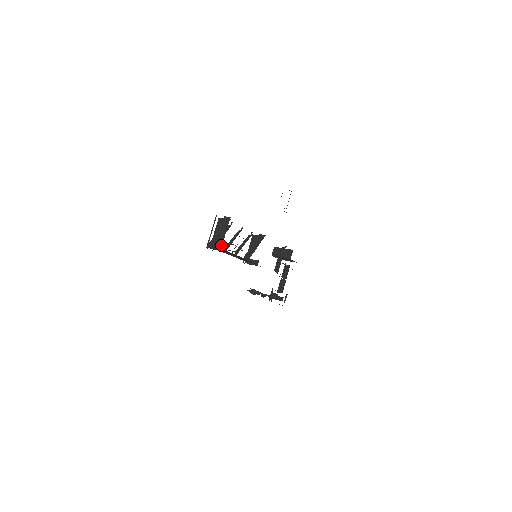
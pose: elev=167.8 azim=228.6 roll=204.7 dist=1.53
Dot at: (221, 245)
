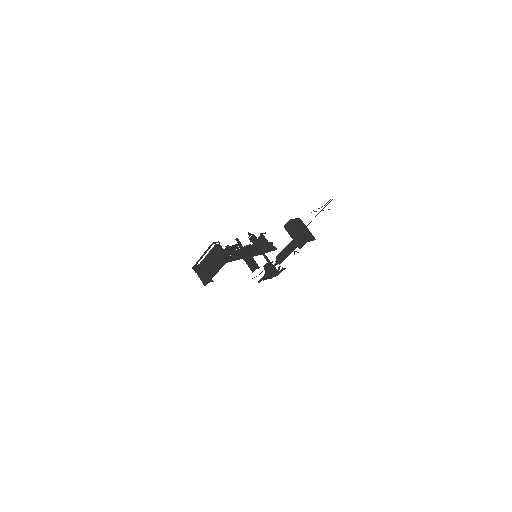
Dot at: (207, 283)
